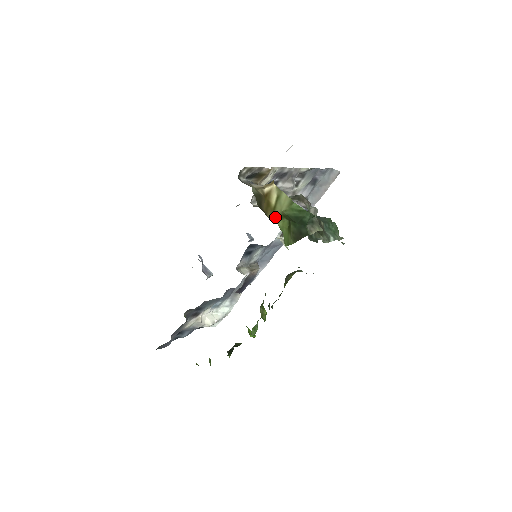
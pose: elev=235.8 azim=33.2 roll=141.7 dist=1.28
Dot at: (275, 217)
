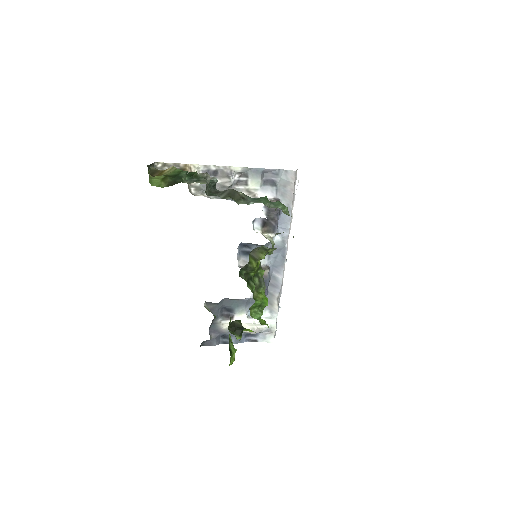
Dot at: occluded
